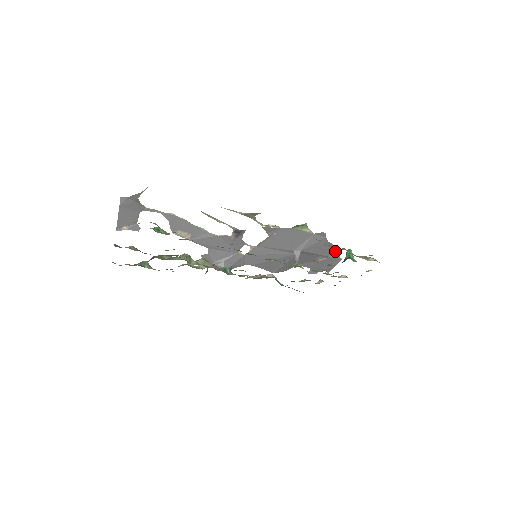
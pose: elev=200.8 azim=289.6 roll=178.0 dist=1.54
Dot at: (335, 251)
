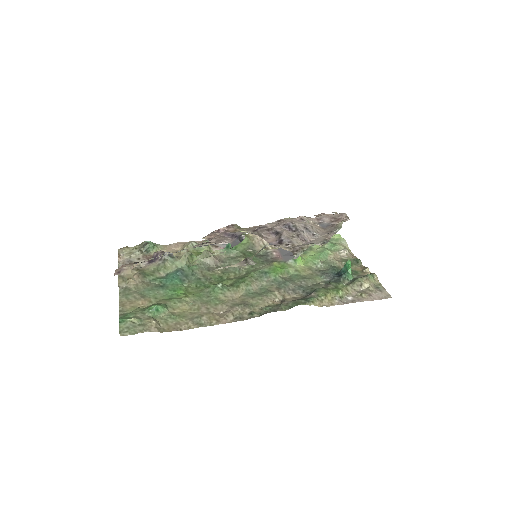
Dot at: occluded
